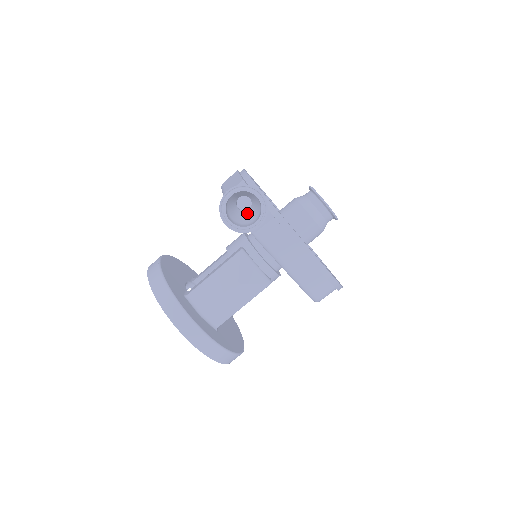
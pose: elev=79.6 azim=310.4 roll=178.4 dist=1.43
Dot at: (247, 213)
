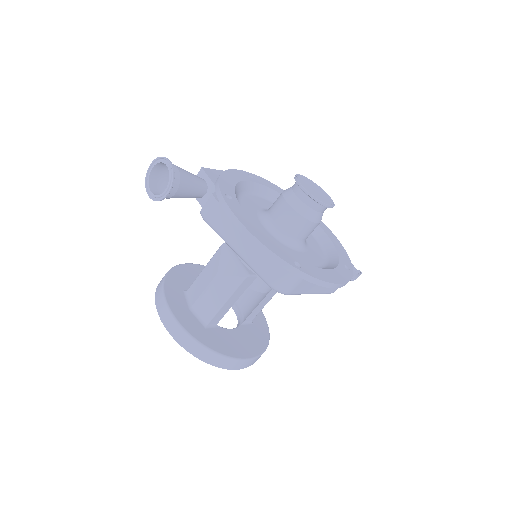
Dot at: (197, 195)
